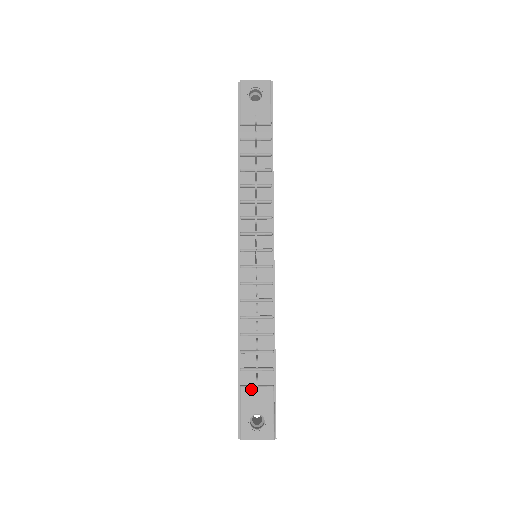
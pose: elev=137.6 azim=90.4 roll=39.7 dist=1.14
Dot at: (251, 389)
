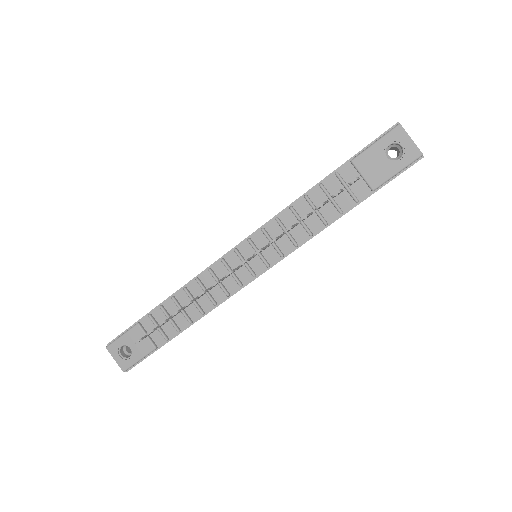
Dot at: (142, 333)
